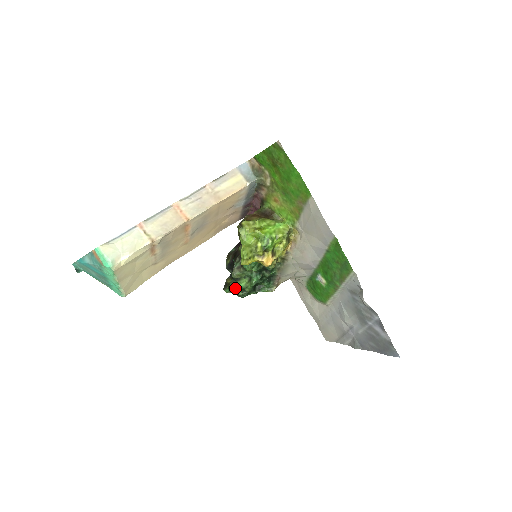
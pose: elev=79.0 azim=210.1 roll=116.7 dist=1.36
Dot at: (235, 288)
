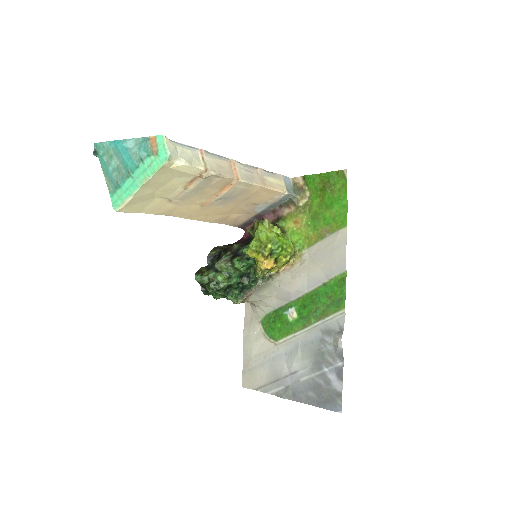
Dot at: (209, 278)
